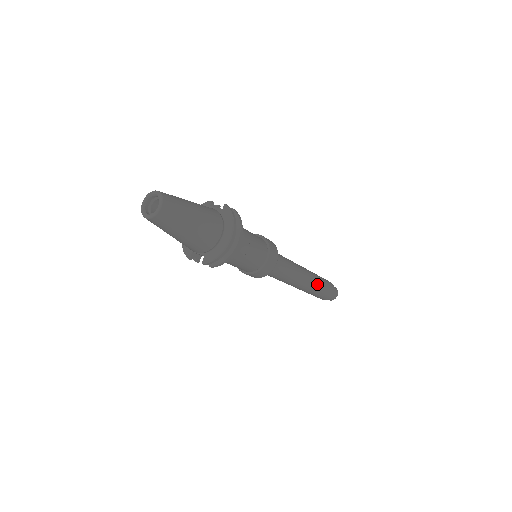
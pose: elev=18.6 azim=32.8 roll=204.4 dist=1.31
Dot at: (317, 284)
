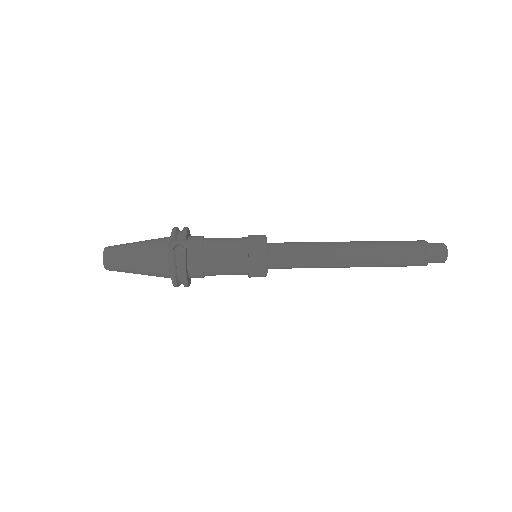
Dot at: (377, 265)
